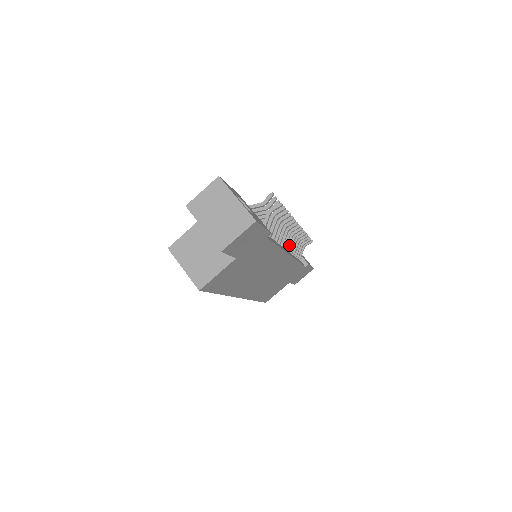
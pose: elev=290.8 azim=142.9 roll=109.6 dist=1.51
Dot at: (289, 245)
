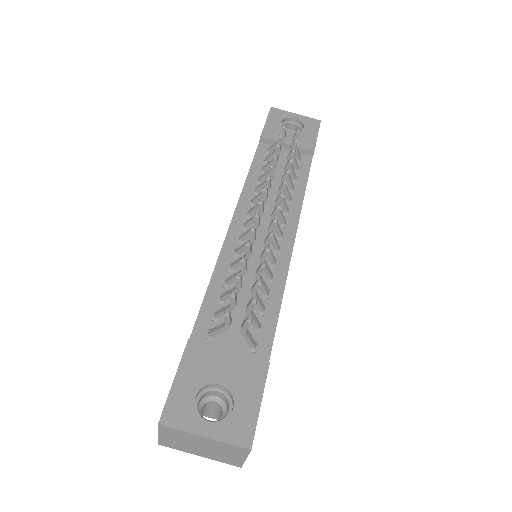
Dot at: (283, 218)
